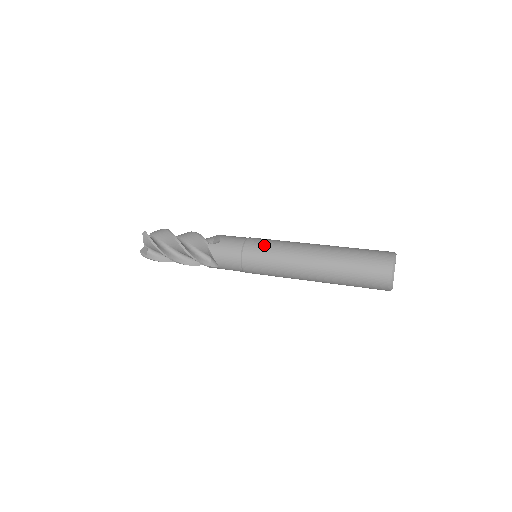
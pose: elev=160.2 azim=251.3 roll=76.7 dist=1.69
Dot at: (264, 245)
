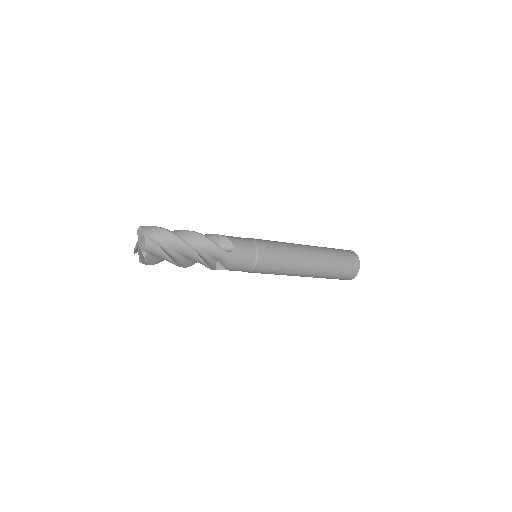
Dot at: occluded
